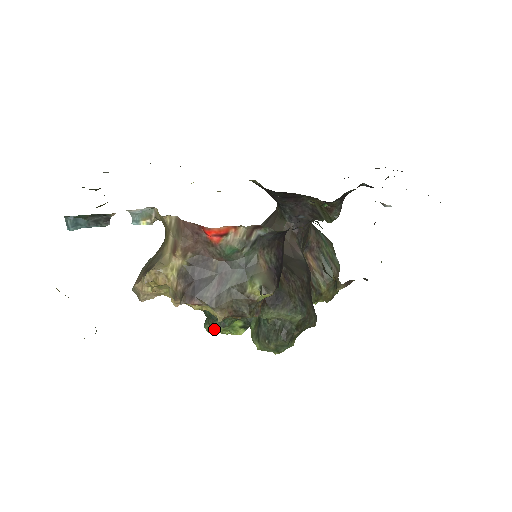
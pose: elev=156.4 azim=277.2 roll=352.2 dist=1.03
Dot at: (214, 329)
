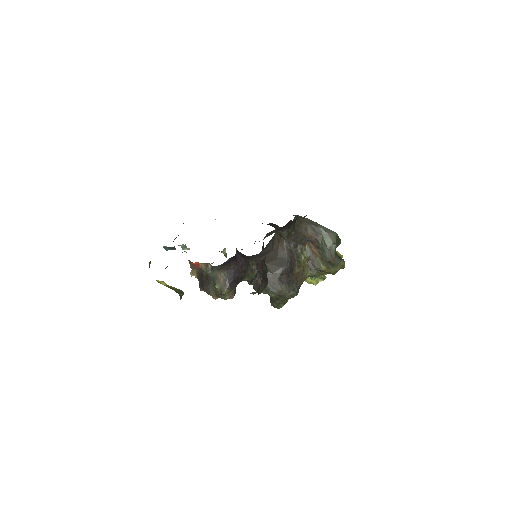
Dot at: occluded
